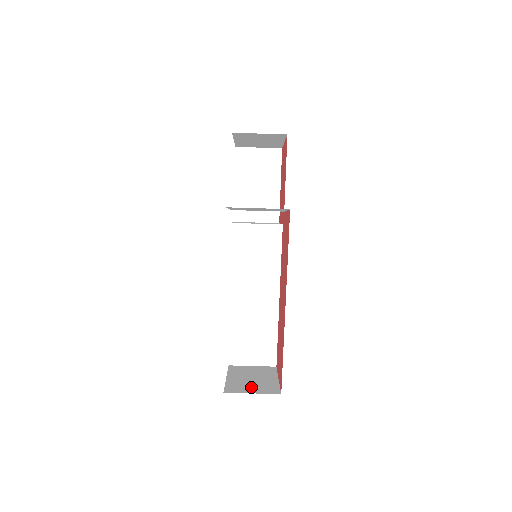
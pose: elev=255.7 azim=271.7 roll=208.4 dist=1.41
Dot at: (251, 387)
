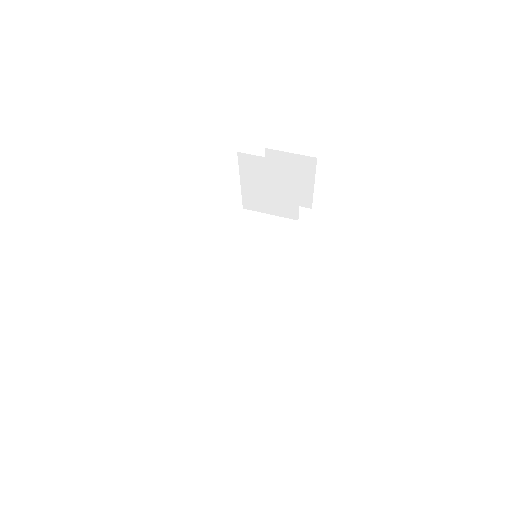
Dot at: occluded
